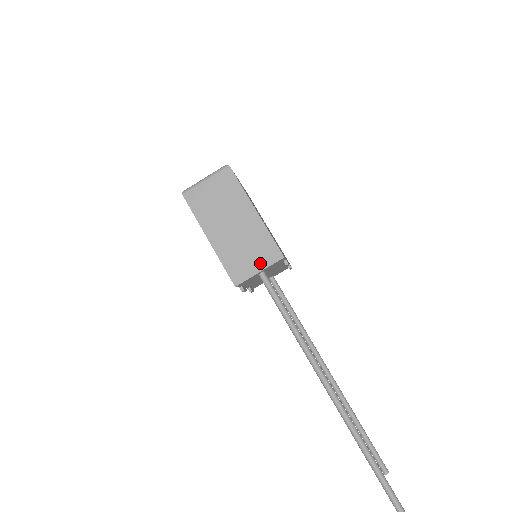
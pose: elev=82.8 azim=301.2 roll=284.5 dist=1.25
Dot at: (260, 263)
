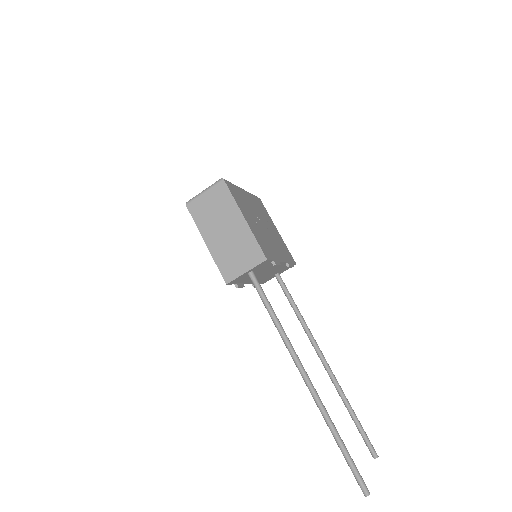
Dot at: (247, 264)
